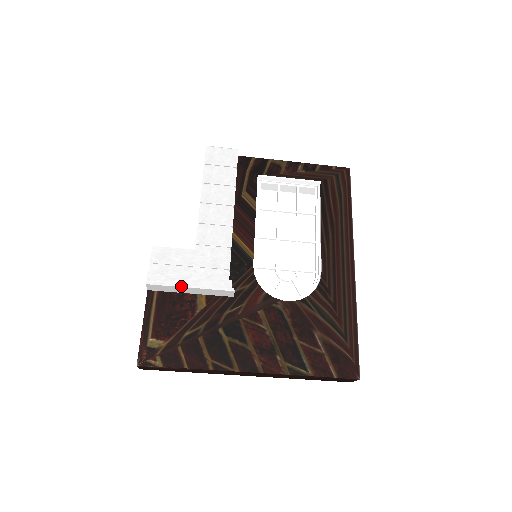
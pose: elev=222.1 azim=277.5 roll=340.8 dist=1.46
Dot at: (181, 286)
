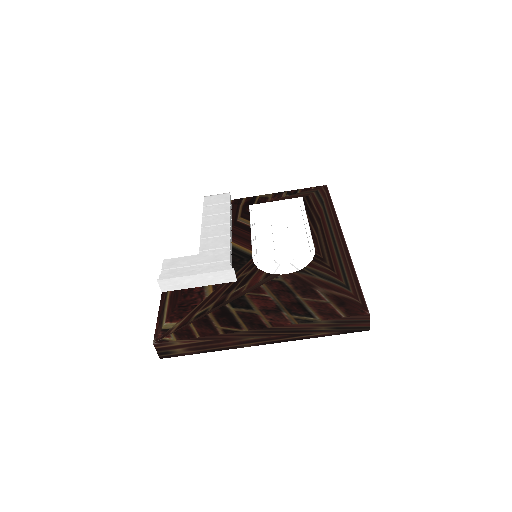
Dot at: (187, 275)
